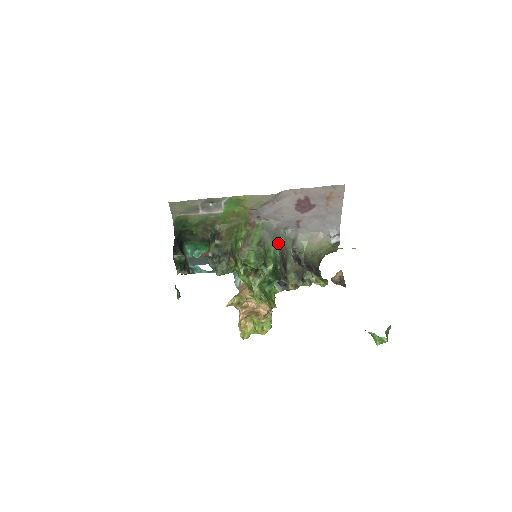
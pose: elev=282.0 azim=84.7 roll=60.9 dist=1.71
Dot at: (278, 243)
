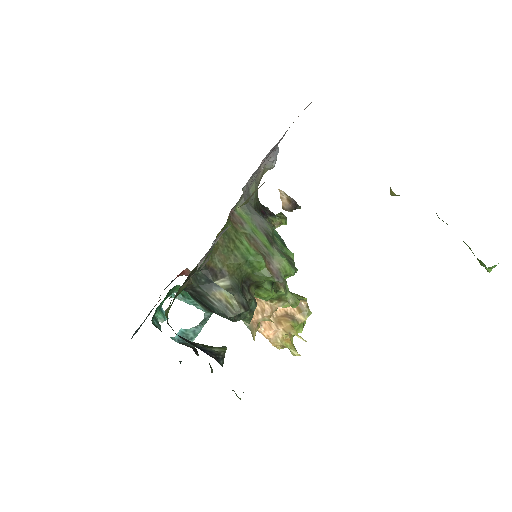
Dot at: occluded
